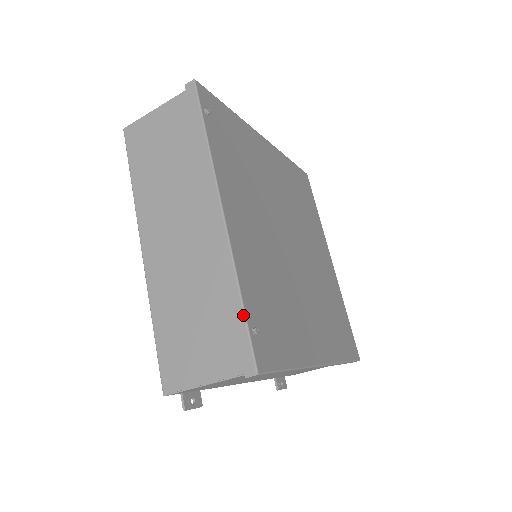
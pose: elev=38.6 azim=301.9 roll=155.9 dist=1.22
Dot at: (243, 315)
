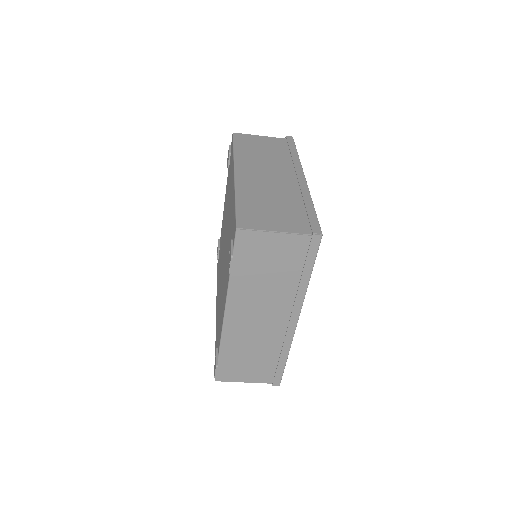
Dot at: (315, 212)
